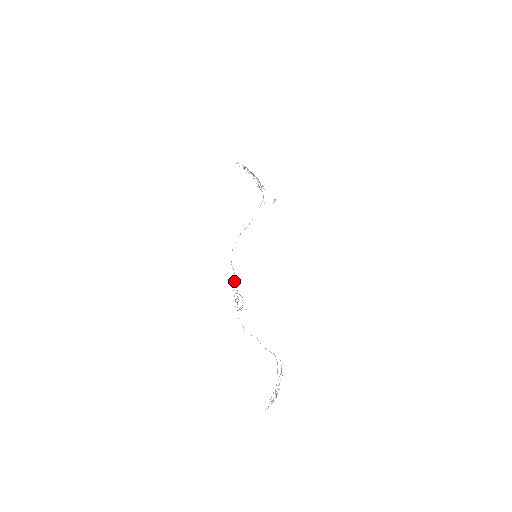
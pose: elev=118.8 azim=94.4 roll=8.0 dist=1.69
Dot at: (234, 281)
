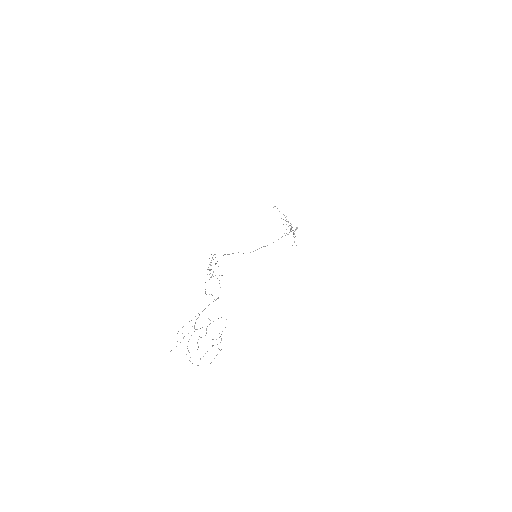
Dot at: occluded
